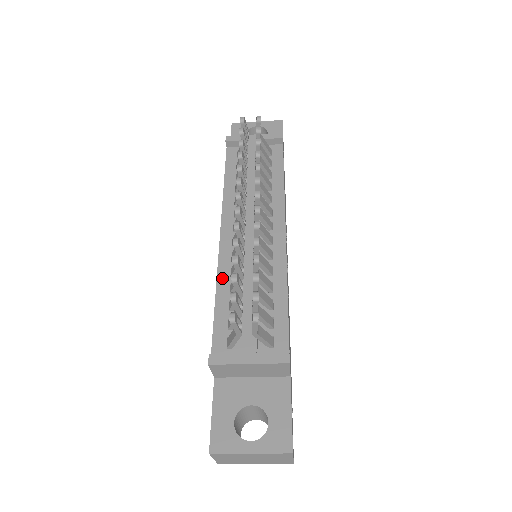
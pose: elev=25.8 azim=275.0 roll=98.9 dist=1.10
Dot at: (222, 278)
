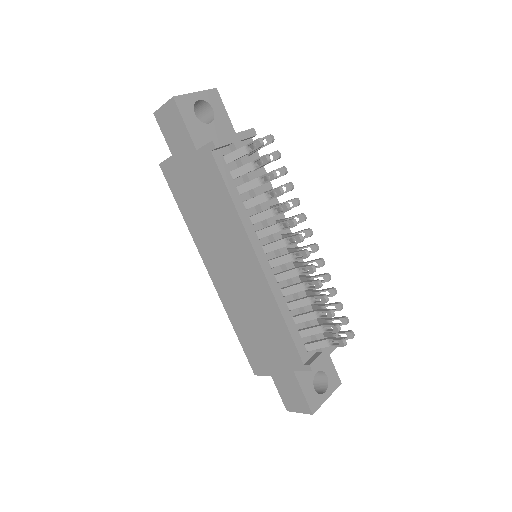
Dot at: (280, 301)
